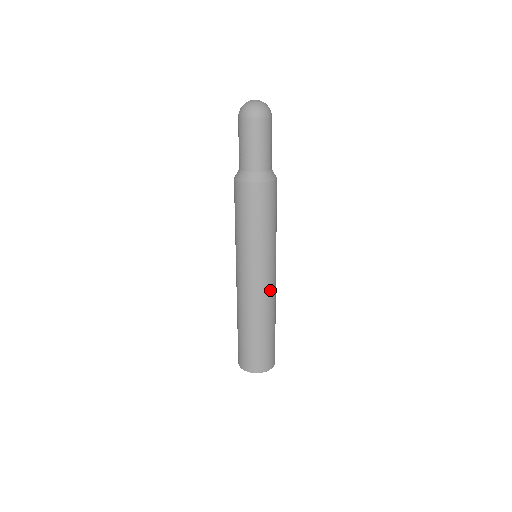
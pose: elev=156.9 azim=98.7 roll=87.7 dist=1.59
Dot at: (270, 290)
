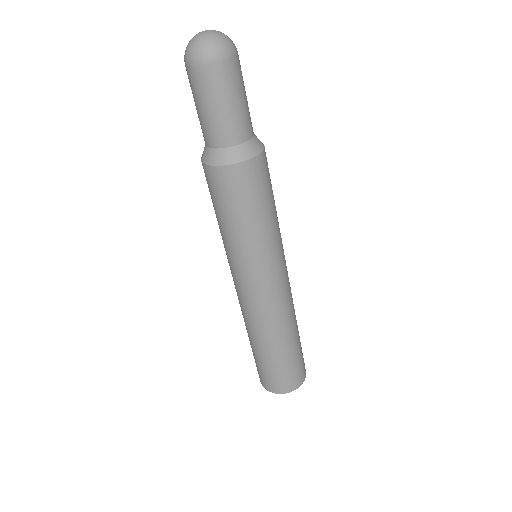
Dot at: (285, 297)
